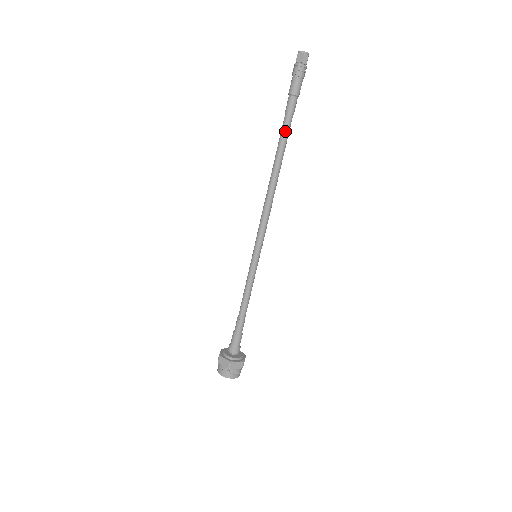
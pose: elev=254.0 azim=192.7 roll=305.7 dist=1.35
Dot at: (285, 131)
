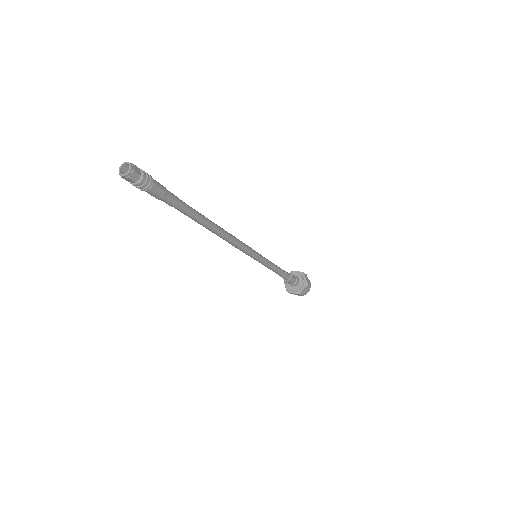
Dot at: occluded
